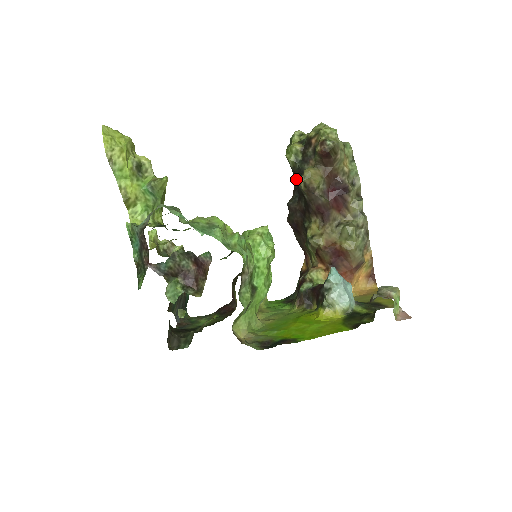
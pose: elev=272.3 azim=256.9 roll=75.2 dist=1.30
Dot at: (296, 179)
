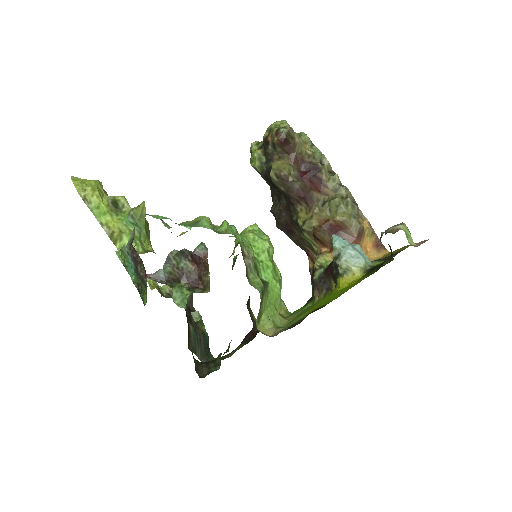
Dot at: (269, 182)
